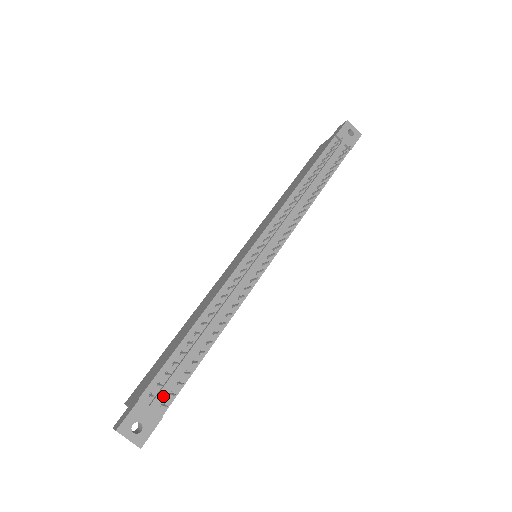
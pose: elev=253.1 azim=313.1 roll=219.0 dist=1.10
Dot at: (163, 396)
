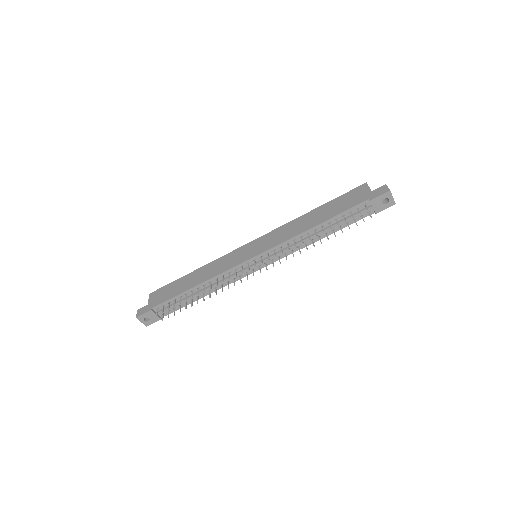
Dot at: (165, 311)
